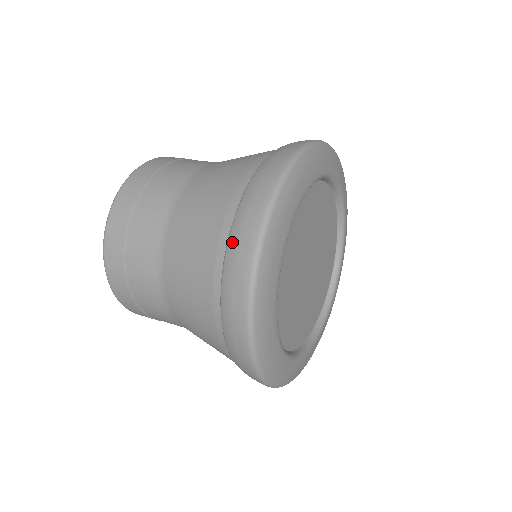
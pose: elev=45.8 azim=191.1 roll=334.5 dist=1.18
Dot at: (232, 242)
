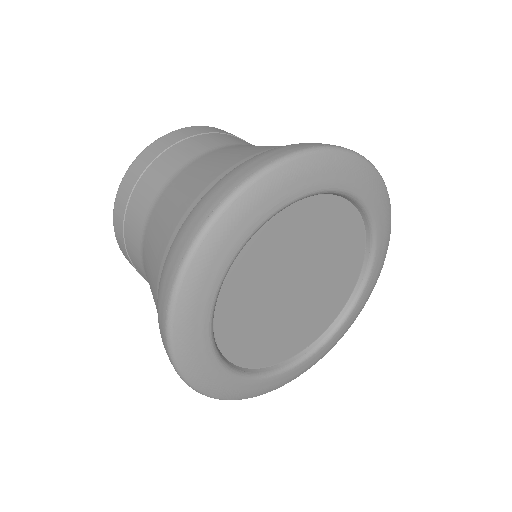
Dot at: occluded
